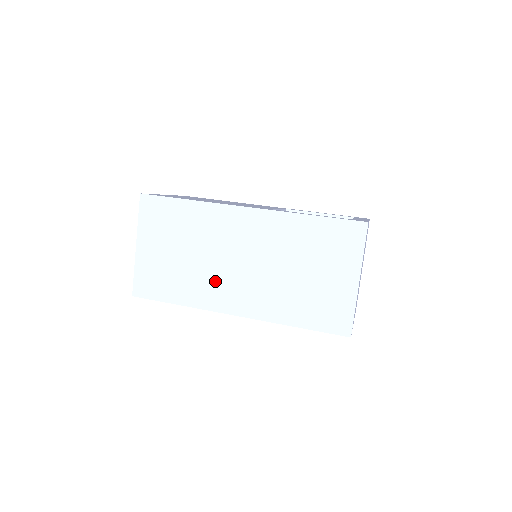
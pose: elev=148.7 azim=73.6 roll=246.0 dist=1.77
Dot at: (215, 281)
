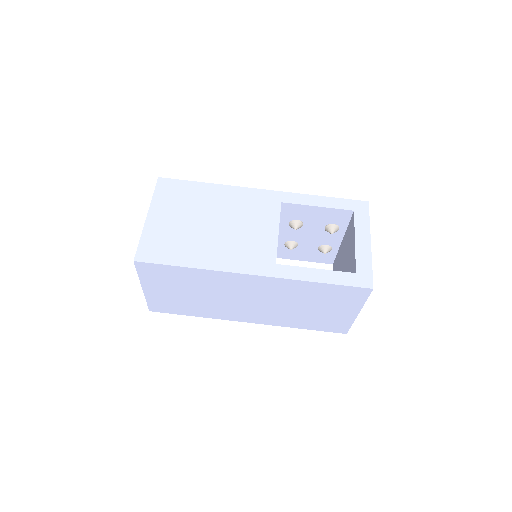
Dot at: (227, 308)
